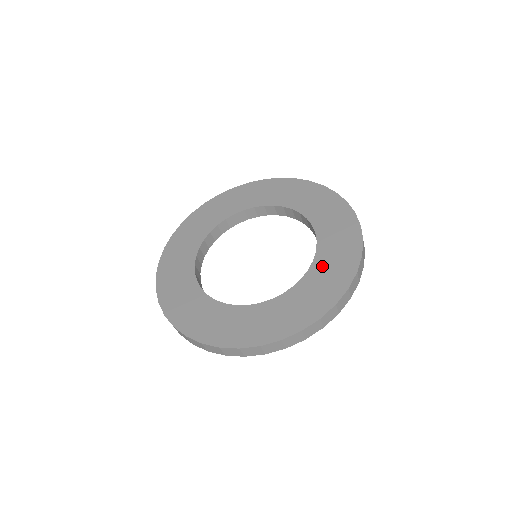
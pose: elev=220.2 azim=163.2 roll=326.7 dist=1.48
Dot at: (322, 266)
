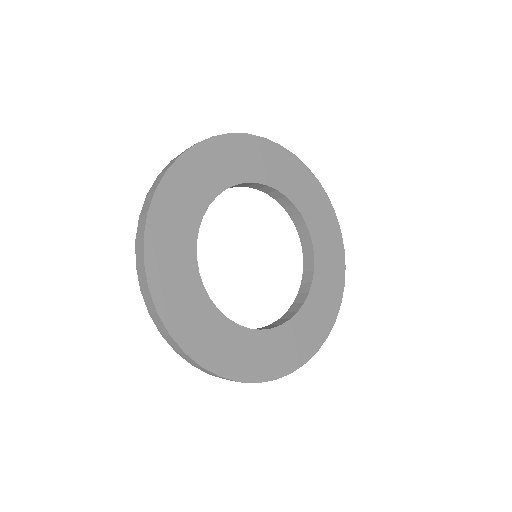
Dot at: (322, 279)
